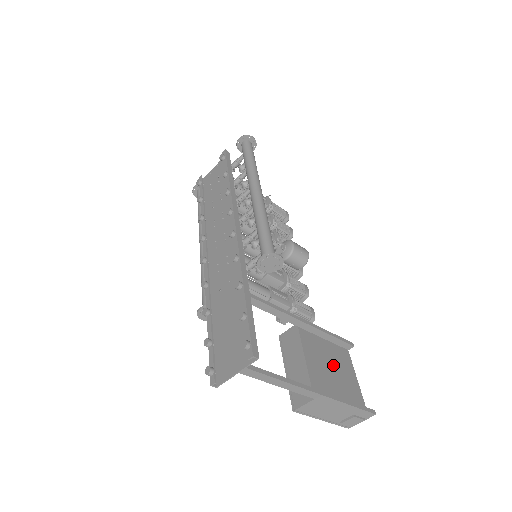
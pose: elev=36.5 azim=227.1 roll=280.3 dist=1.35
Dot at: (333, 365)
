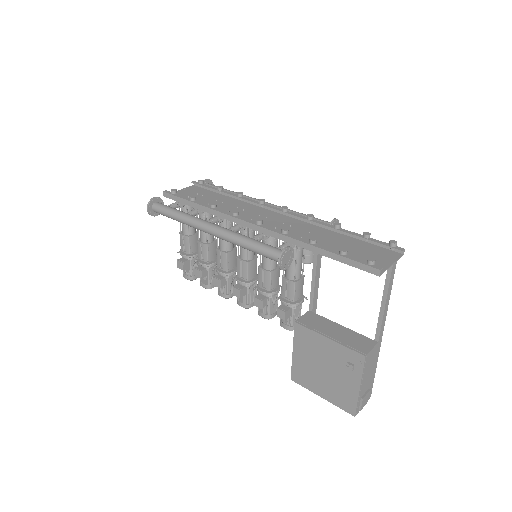
Dot at: occluded
